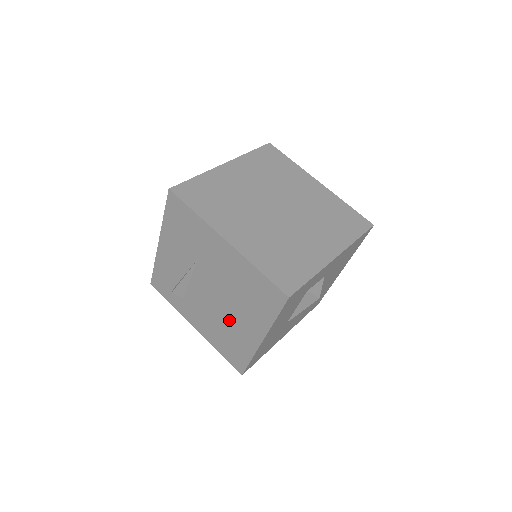
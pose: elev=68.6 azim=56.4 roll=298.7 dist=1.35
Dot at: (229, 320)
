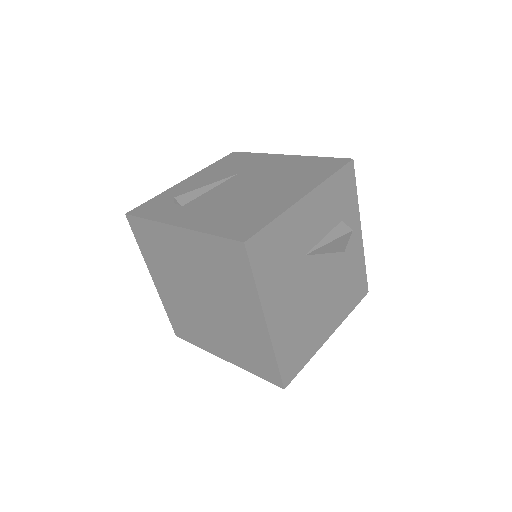
Dot at: (257, 197)
